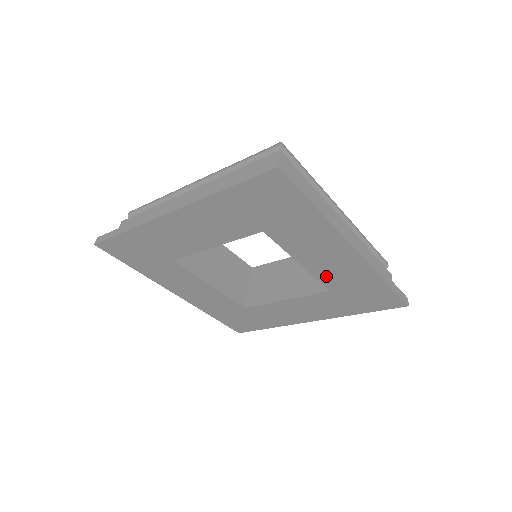
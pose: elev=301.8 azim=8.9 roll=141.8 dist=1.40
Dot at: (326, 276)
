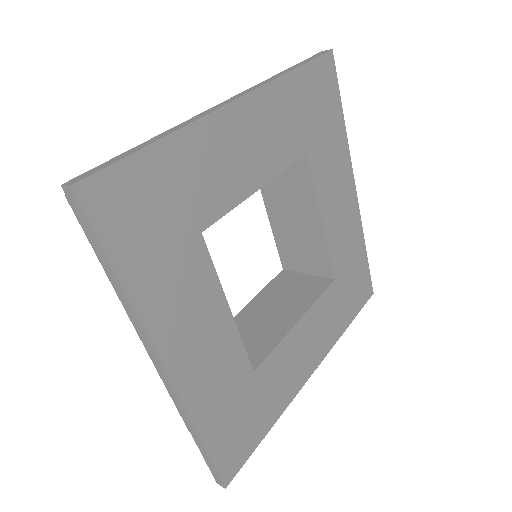
Dot at: (335, 246)
